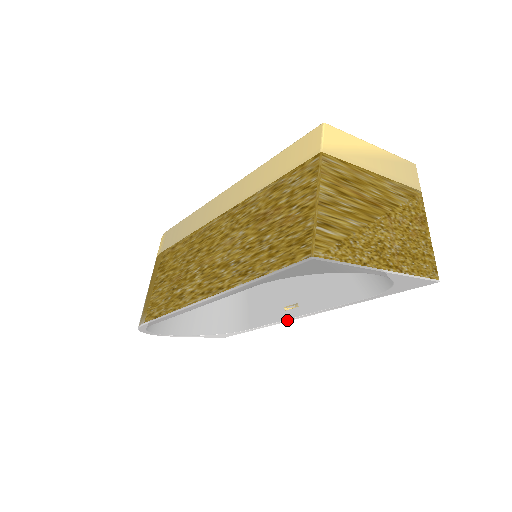
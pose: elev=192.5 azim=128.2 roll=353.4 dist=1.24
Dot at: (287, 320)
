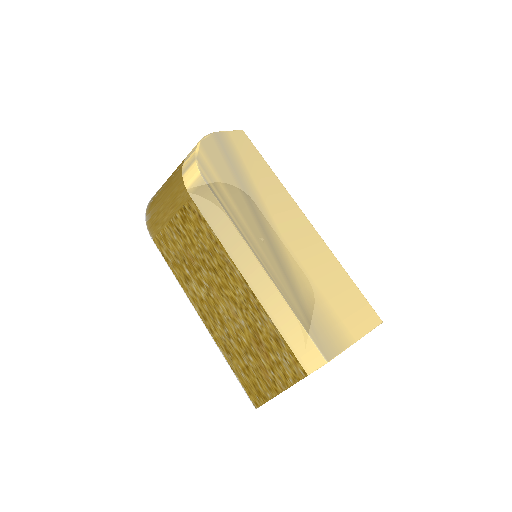
Dot at: occluded
